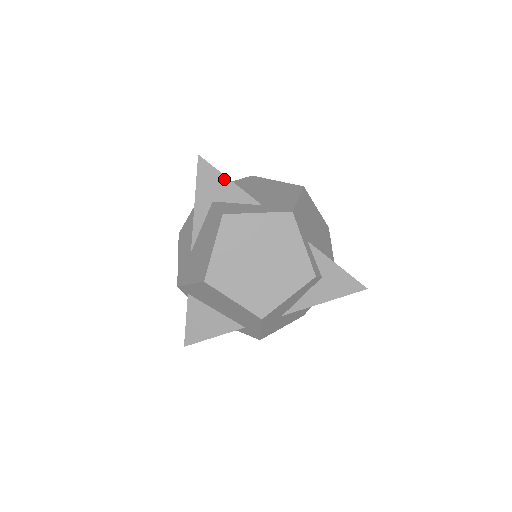
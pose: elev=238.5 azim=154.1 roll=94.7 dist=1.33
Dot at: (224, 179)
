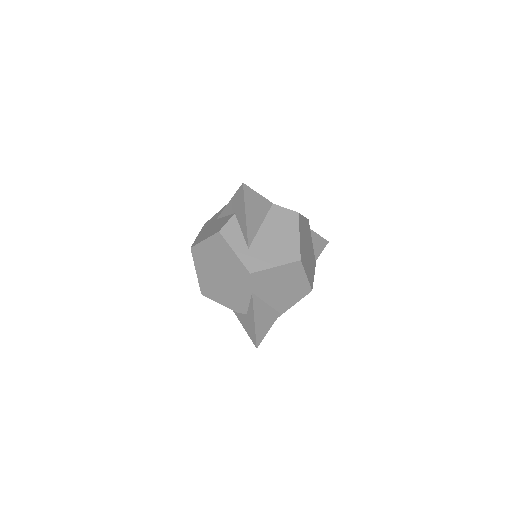
Dot at: (244, 212)
